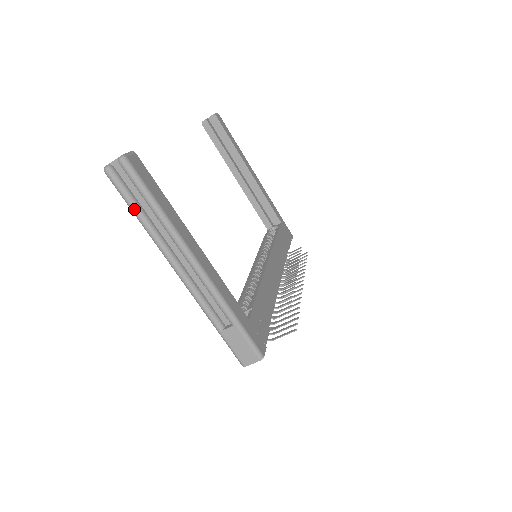
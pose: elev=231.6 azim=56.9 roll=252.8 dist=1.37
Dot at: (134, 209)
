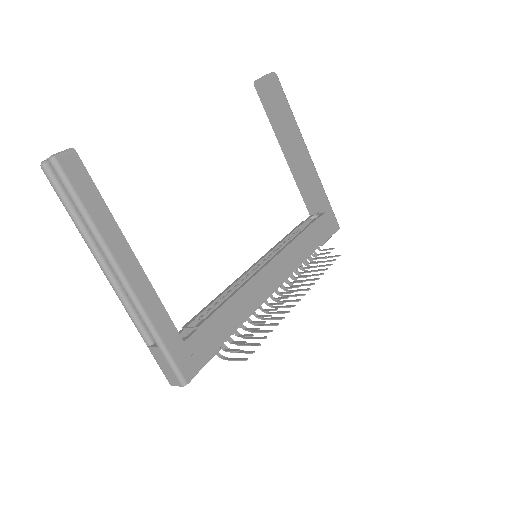
Dot at: (67, 210)
